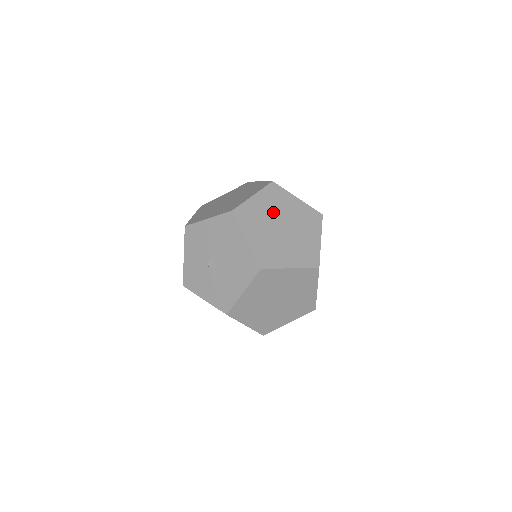
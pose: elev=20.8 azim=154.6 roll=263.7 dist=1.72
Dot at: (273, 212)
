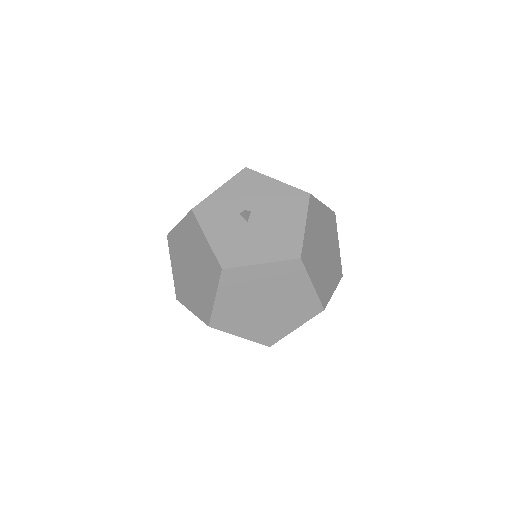
Dot at: (326, 232)
